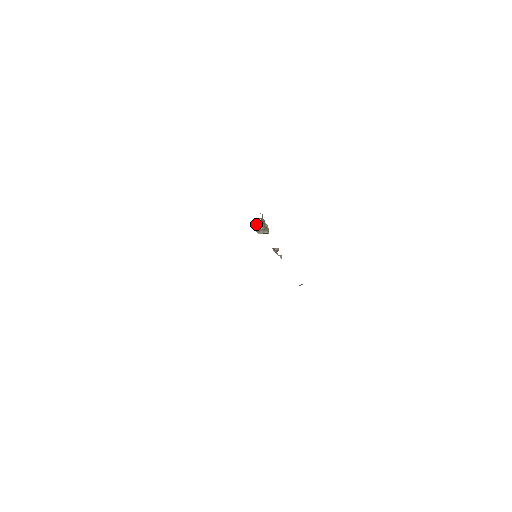
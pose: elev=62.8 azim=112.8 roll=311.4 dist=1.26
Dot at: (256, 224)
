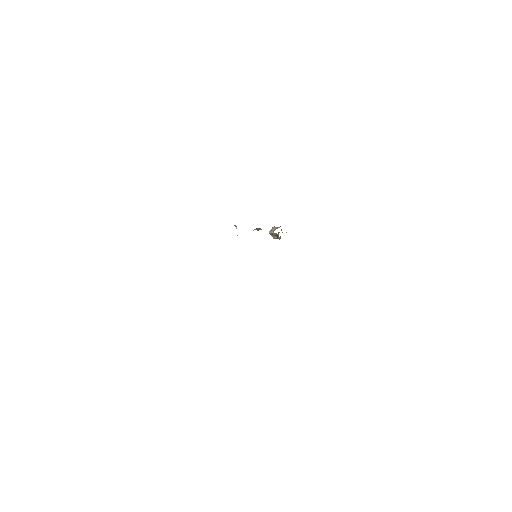
Dot at: (277, 234)
